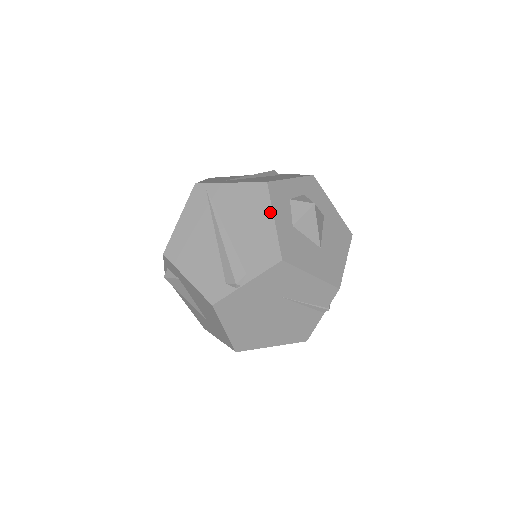
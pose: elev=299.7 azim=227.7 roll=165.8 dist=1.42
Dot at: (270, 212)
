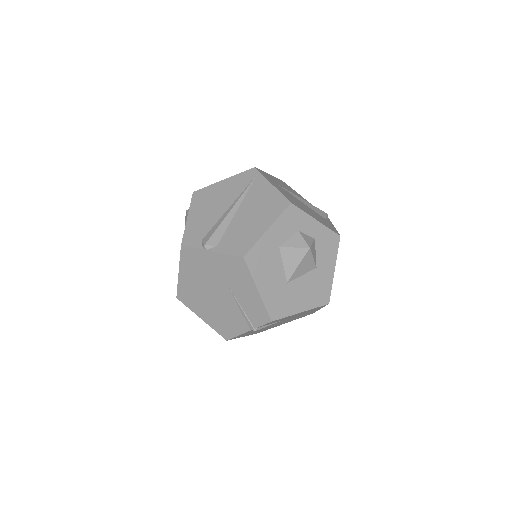
Dot at: (271, 222)
